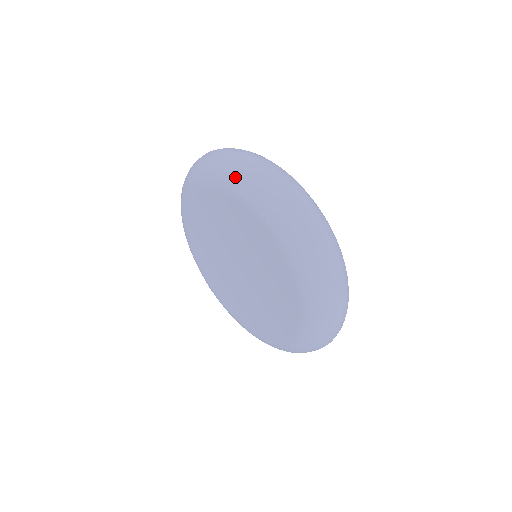
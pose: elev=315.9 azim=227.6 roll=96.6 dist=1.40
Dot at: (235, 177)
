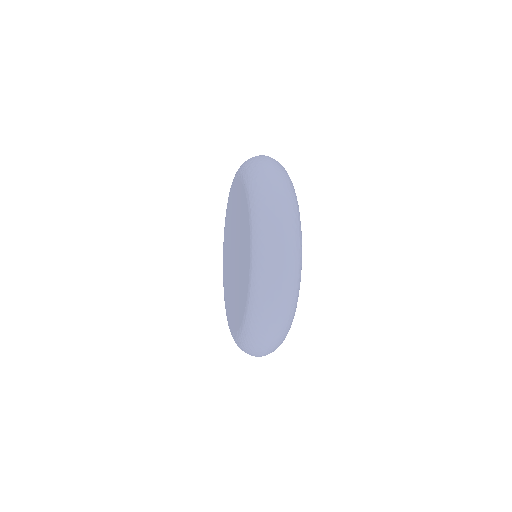
Dot at: (255, 185)
